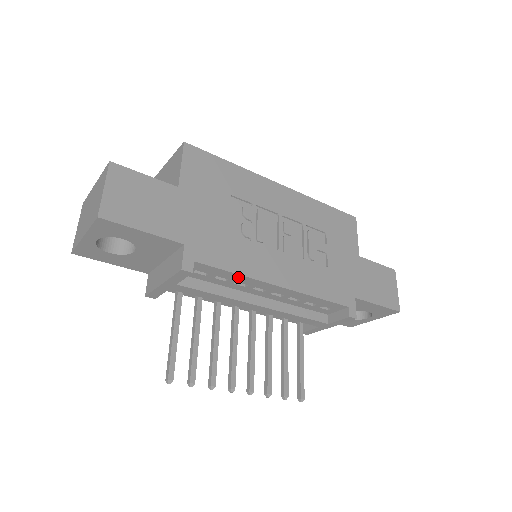
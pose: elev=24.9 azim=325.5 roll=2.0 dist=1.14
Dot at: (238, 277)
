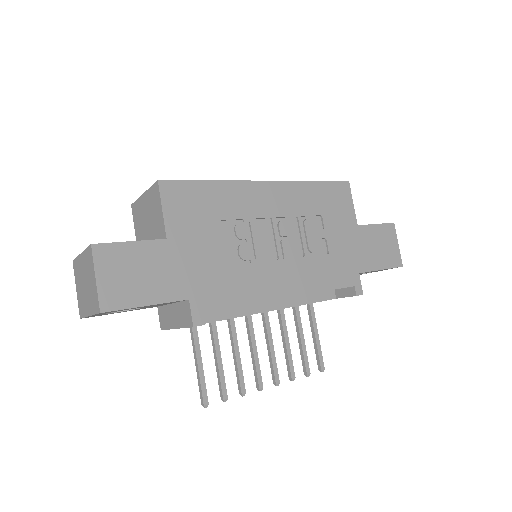
Dot at: occluded
